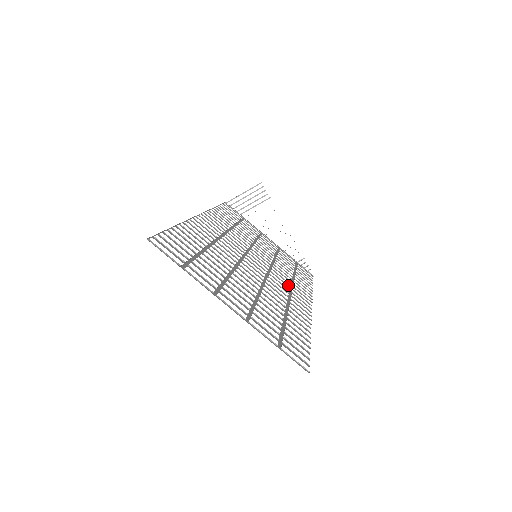
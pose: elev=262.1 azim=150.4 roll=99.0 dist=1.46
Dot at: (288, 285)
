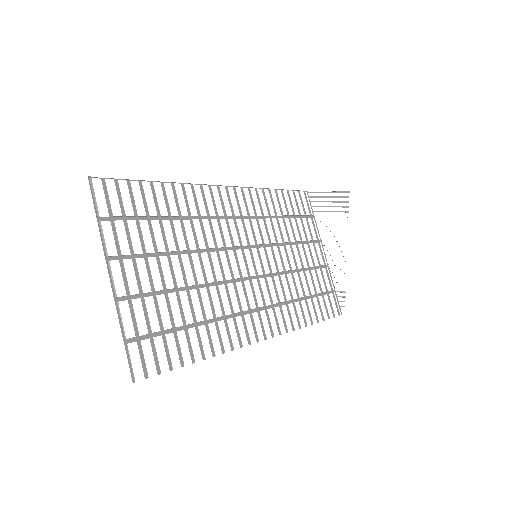
Dot at: occluded
